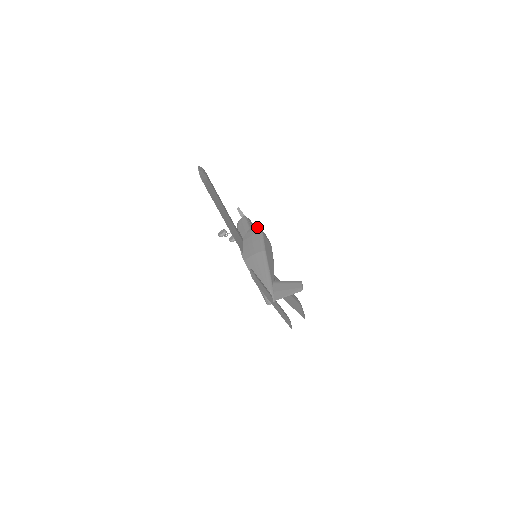
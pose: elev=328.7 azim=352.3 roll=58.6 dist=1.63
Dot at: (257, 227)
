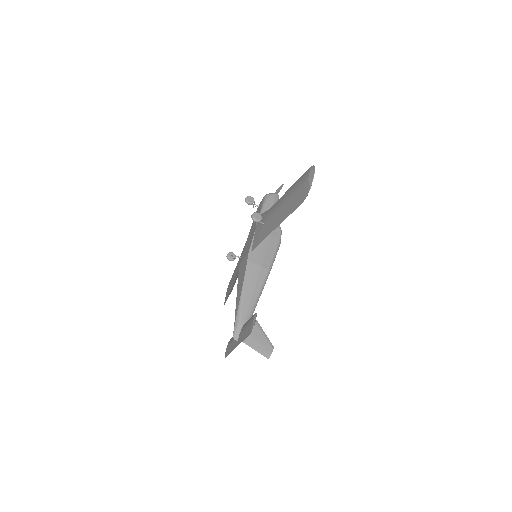
Dot at: (281, 231)
